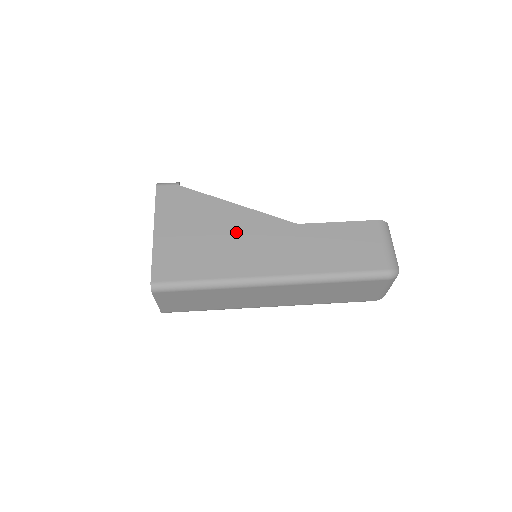
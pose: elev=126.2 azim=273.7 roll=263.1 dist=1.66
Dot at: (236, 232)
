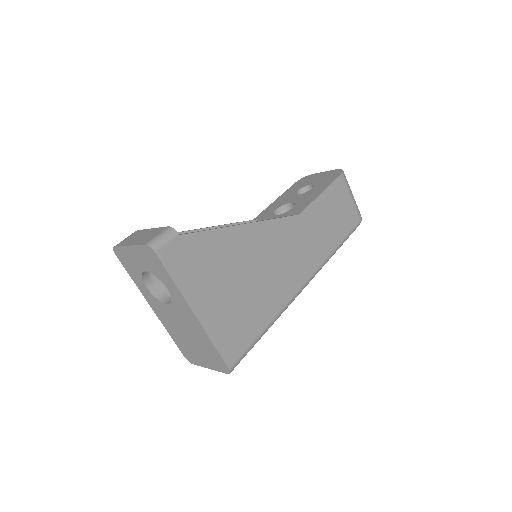
Dot at: (263, 259)
